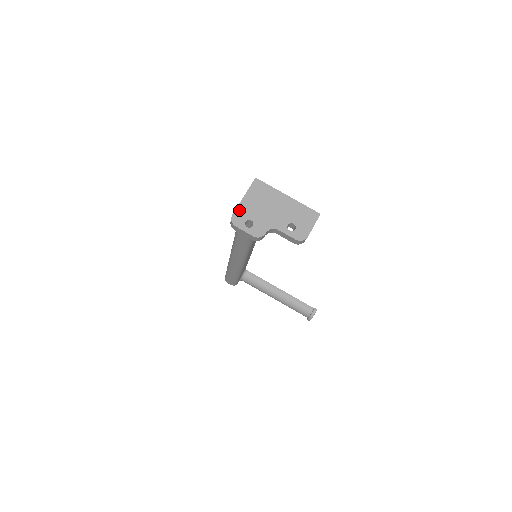
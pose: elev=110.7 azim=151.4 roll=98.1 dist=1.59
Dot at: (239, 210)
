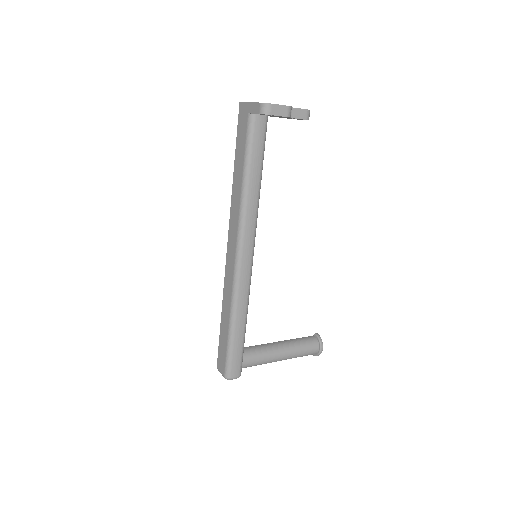
Dot at: (259, 103)
